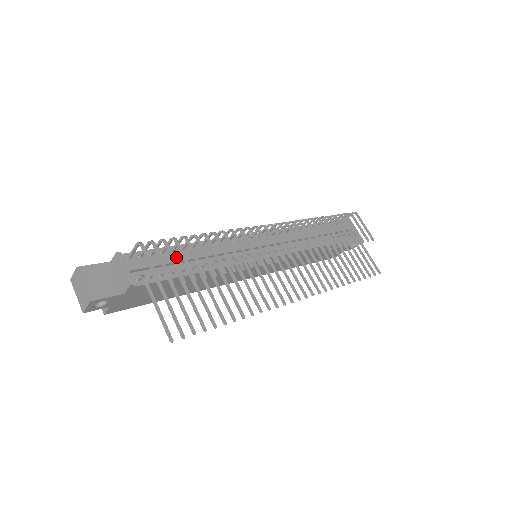
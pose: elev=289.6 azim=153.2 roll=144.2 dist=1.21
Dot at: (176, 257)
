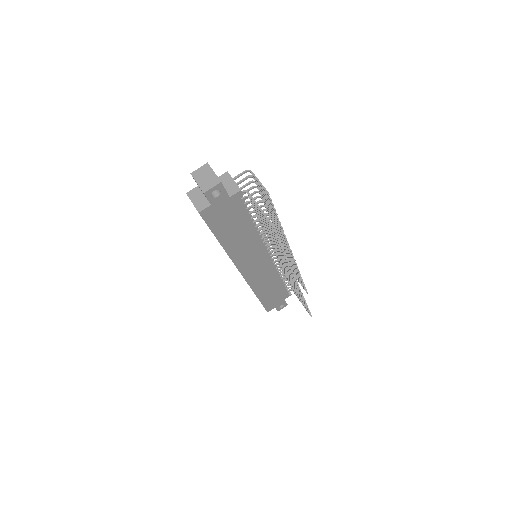
Dot at: occluded
